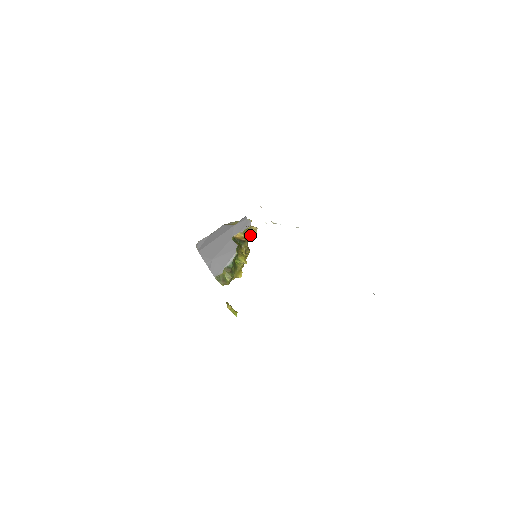
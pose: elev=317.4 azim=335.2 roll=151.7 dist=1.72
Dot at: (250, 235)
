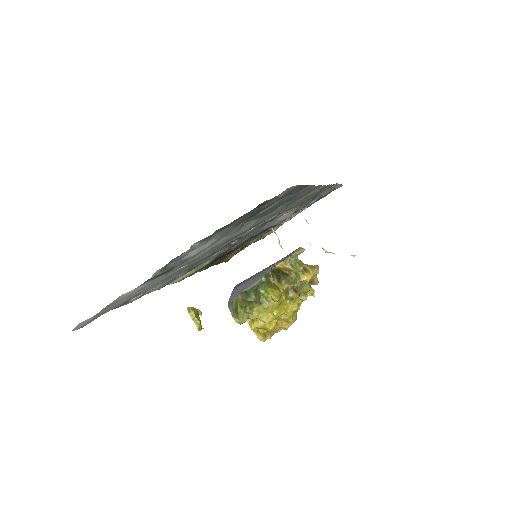
Dot at: (303, 275)
